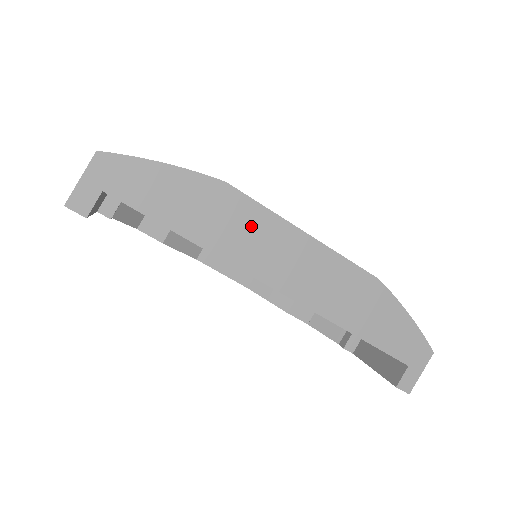
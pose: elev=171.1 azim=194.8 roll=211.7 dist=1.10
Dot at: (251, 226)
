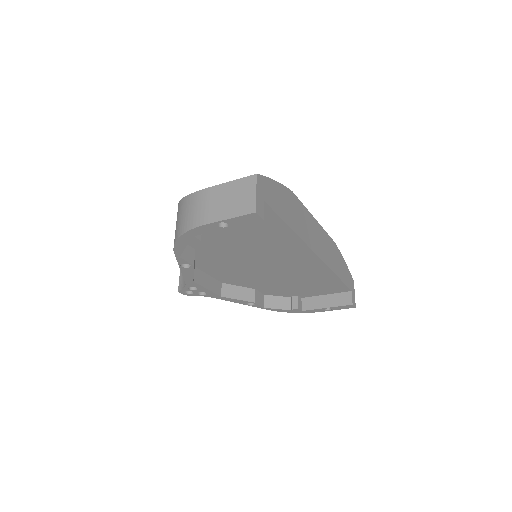
Dot at: (304, 217)
